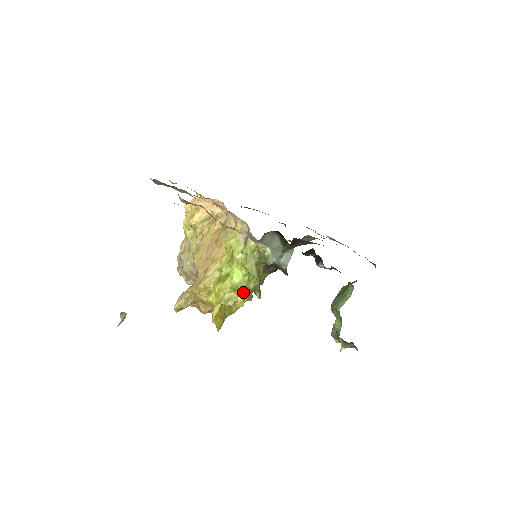
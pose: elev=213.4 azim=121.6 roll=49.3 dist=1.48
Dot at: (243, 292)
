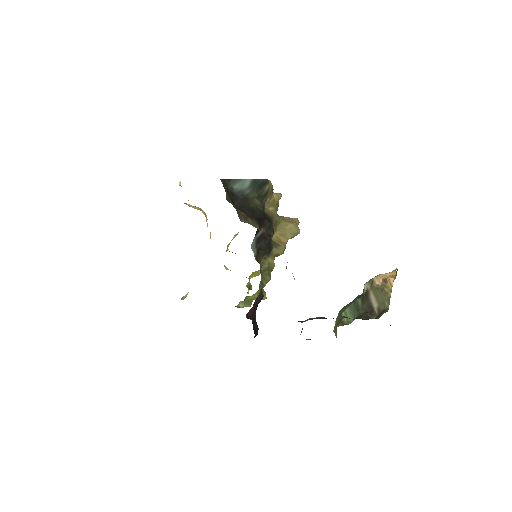
Dot at: occluded
